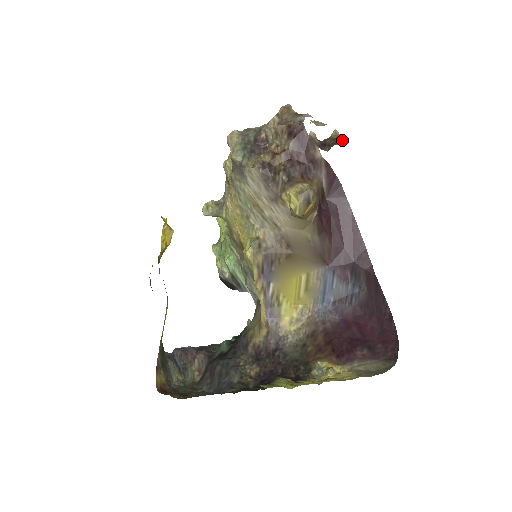
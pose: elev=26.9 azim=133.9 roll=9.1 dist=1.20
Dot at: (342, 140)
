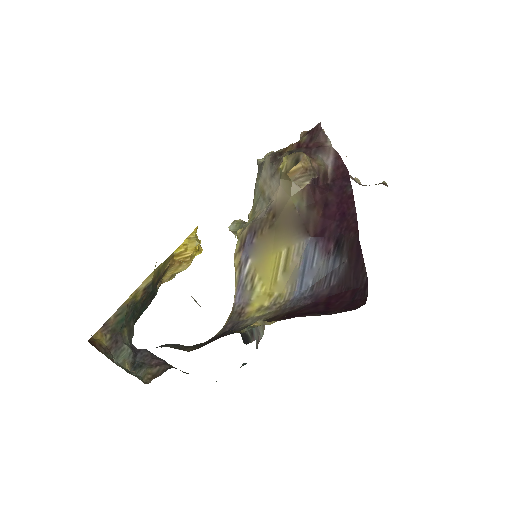
Dot at: (386, 185)
